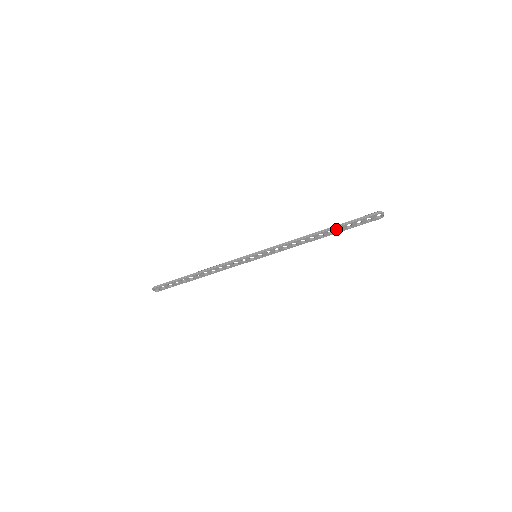
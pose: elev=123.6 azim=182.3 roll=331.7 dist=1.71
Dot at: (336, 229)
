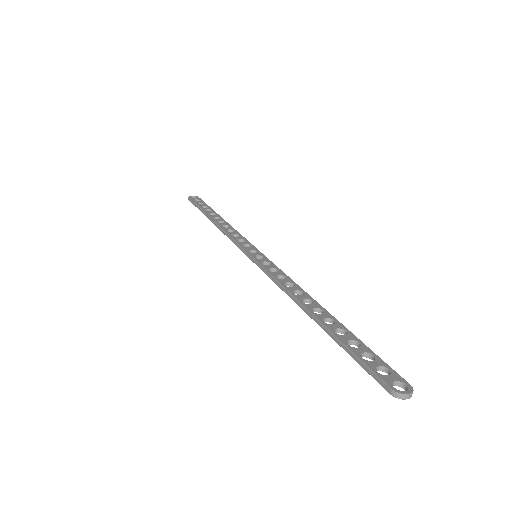
Dot at: (333, 333)
